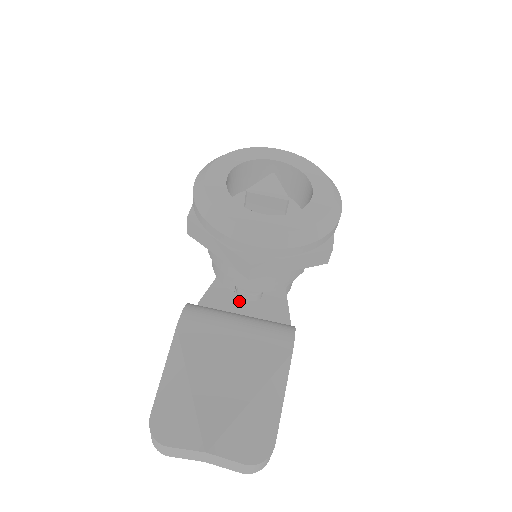
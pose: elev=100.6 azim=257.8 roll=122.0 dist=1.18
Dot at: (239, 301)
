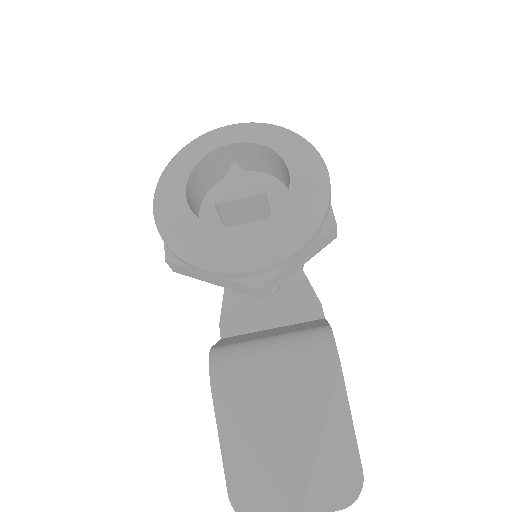
Dot at: (259, 303)
